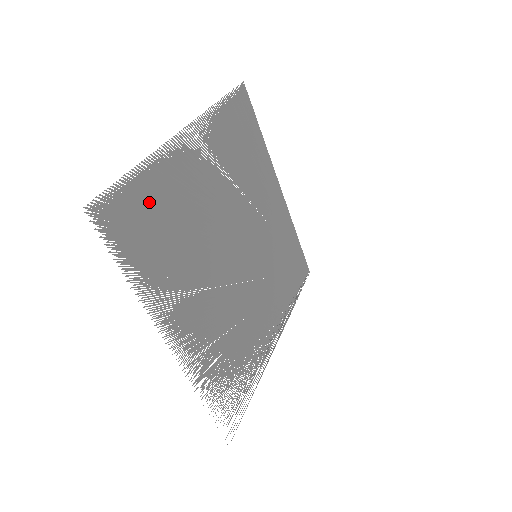
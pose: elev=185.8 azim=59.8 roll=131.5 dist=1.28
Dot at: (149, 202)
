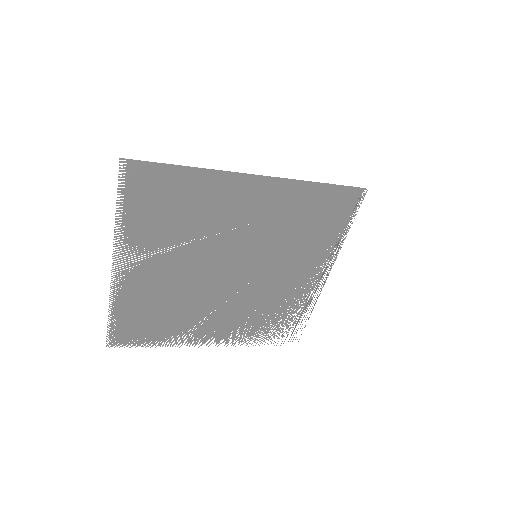
Dot at: (133, 318)
